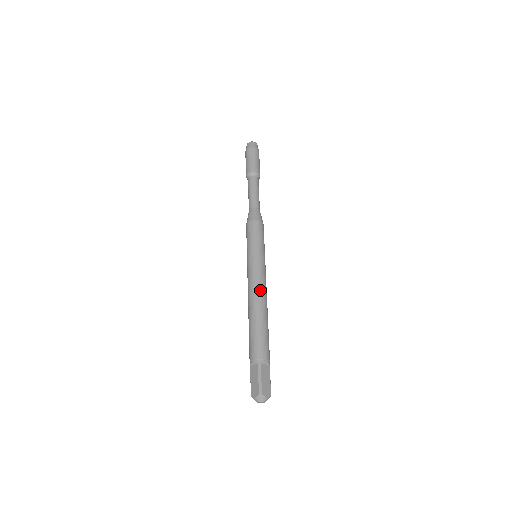
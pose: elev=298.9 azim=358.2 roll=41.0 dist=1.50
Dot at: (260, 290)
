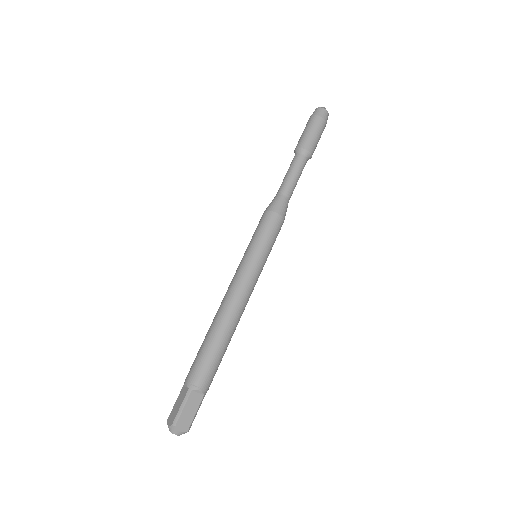
Dot at: (235, 301)
